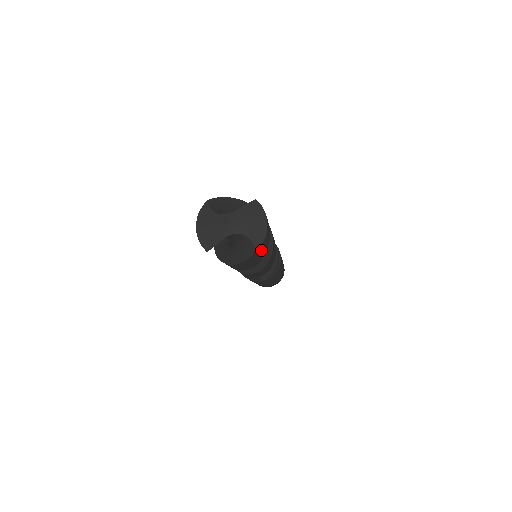
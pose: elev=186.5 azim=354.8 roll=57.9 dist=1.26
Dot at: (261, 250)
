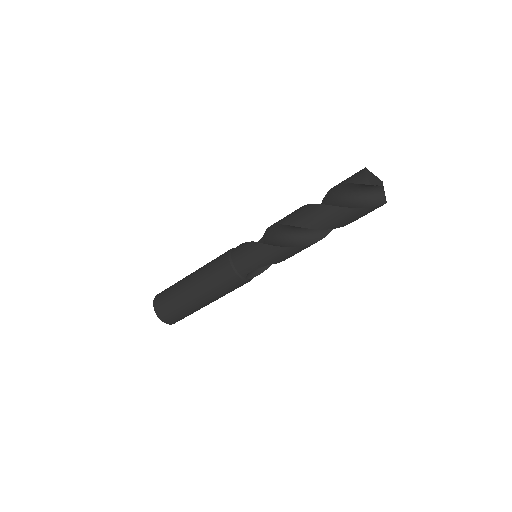
Dot at: occluded
